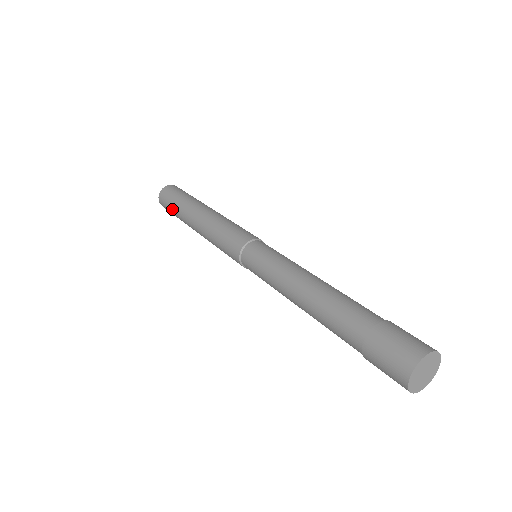
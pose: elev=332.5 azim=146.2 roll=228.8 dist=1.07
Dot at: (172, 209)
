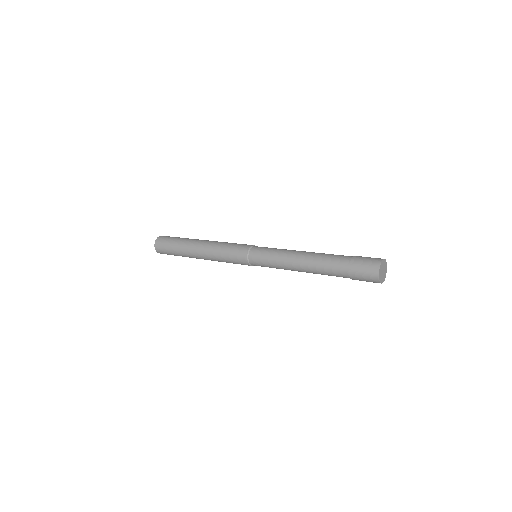
Dot at: (172, 245)
